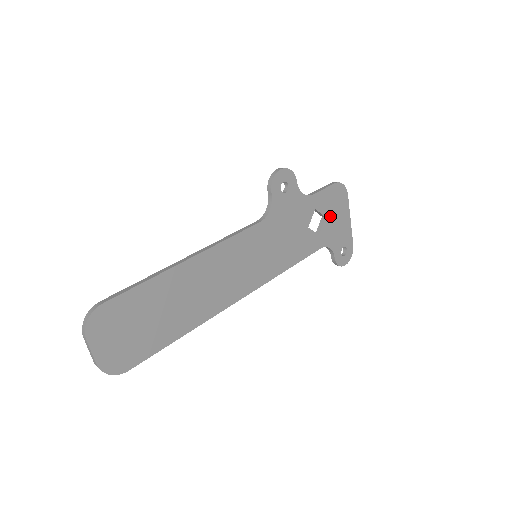
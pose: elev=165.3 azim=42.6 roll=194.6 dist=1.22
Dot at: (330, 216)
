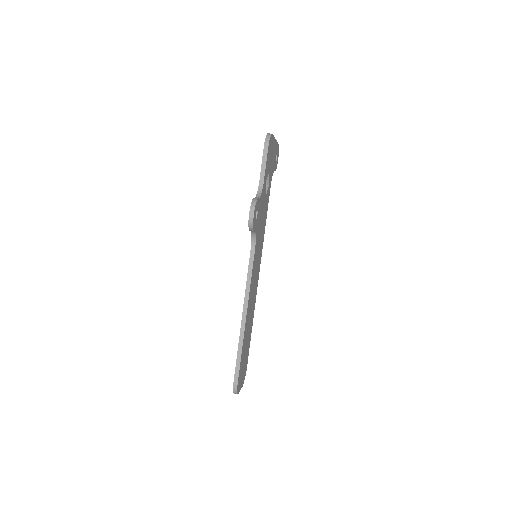
Dot at: (270, 165)
